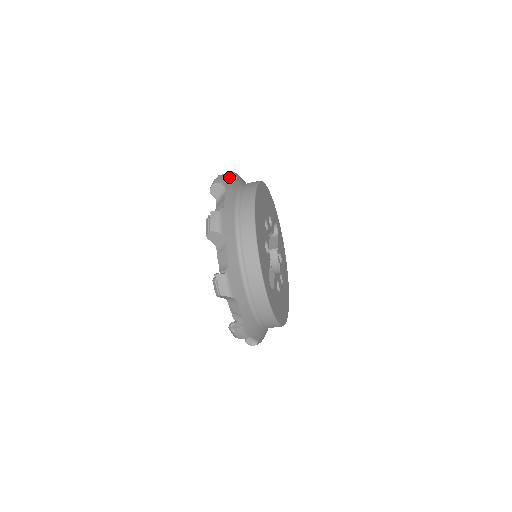
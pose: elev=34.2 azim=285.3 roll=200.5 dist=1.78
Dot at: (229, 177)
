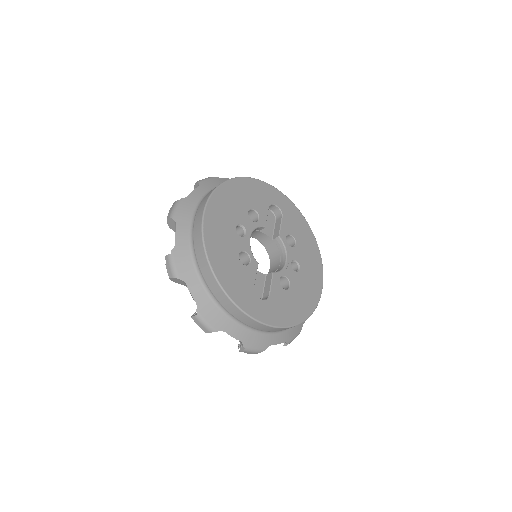
Dot at: (183, 201)
